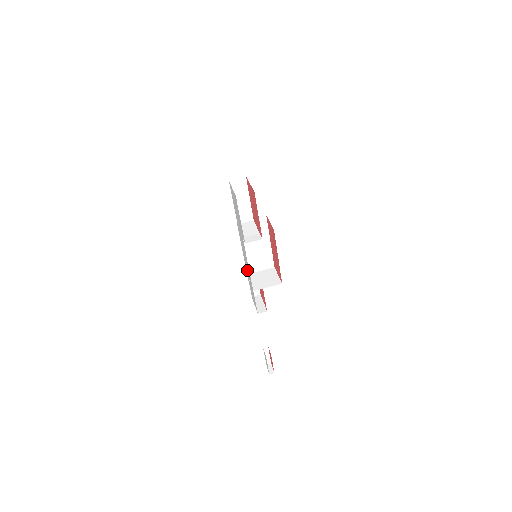
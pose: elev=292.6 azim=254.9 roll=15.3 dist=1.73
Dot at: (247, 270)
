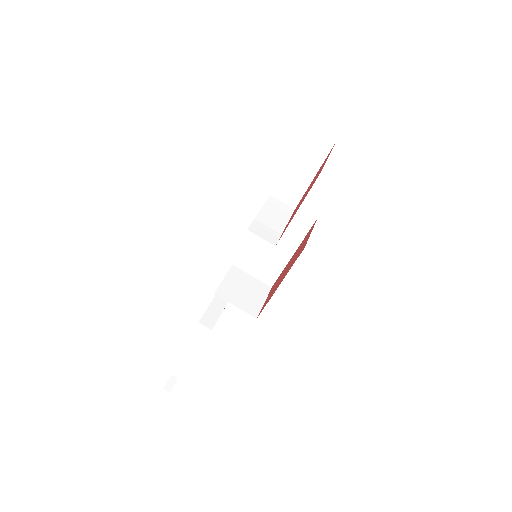
Dot at: occluded
